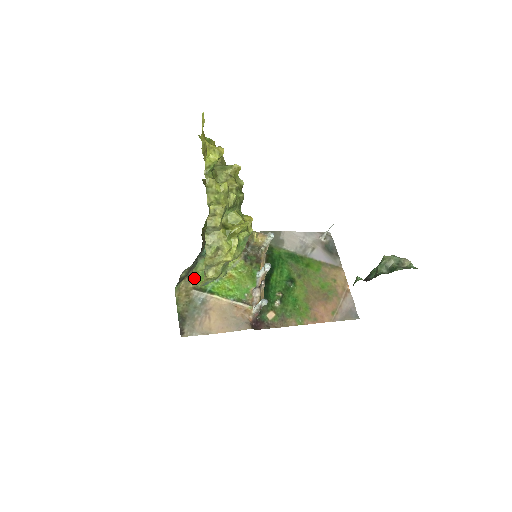
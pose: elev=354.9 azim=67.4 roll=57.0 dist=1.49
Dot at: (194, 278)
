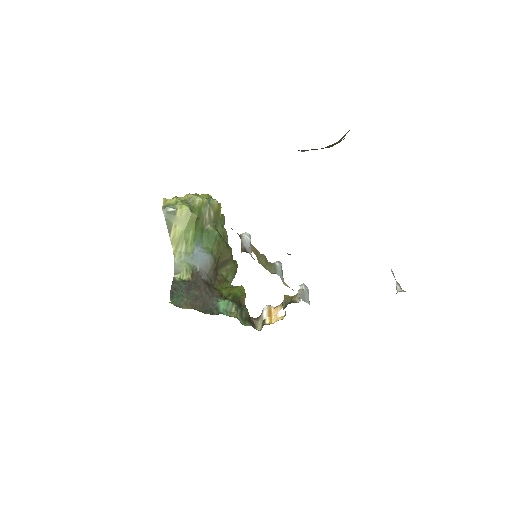
Dot at: occluded
